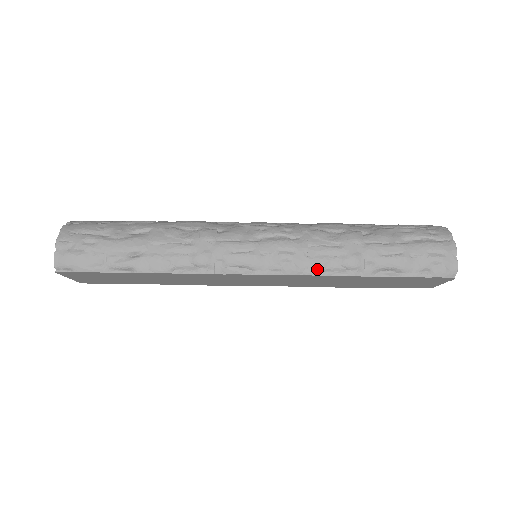
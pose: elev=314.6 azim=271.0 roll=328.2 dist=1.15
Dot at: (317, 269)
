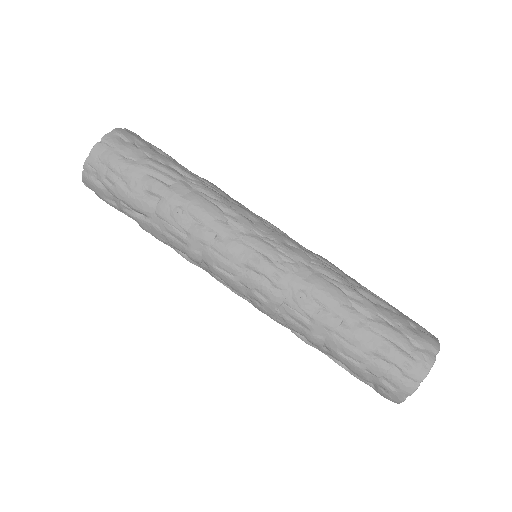
Dot at: (281, 321)
